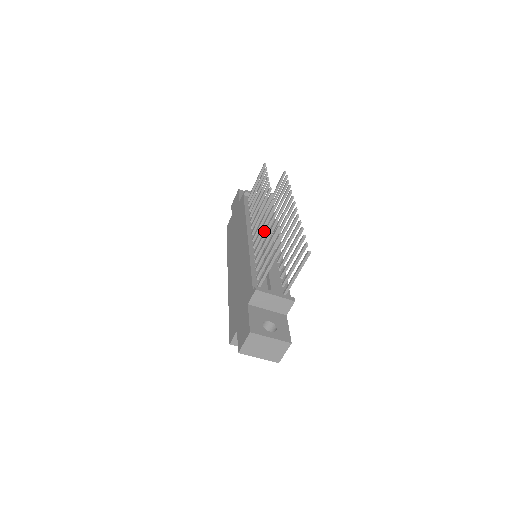
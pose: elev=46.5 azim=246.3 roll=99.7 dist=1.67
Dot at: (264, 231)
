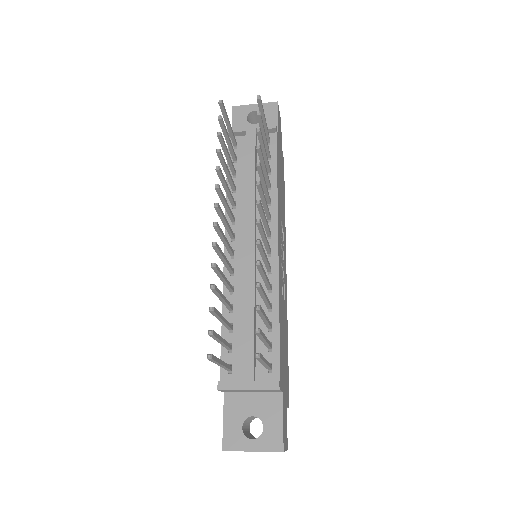
Dot at: occluded
